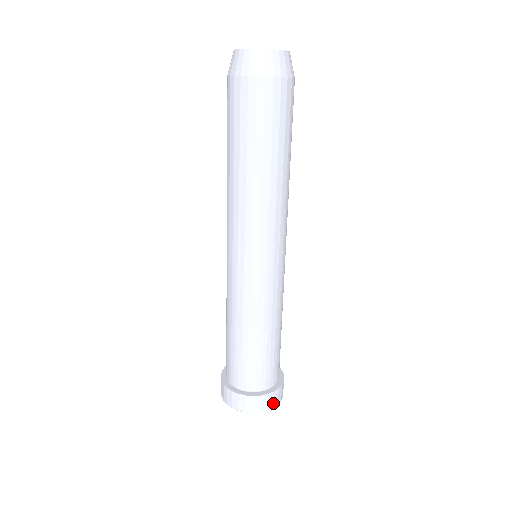
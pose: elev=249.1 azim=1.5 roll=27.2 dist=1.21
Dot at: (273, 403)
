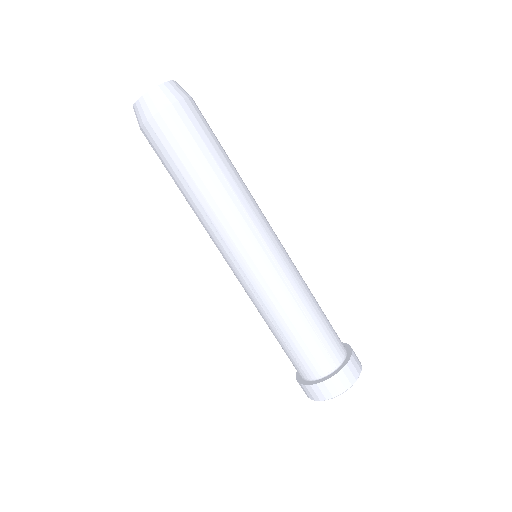
Dot at: (330, 393)
